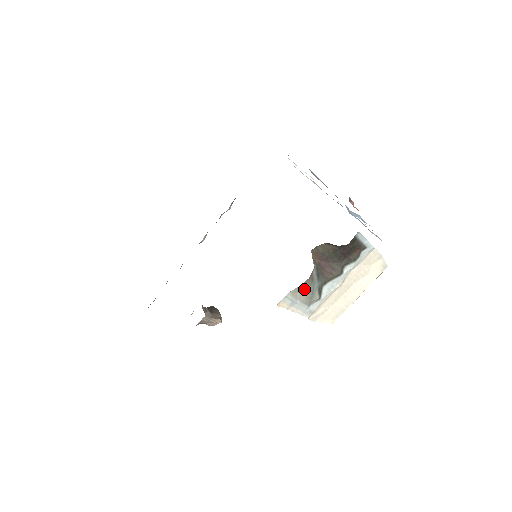
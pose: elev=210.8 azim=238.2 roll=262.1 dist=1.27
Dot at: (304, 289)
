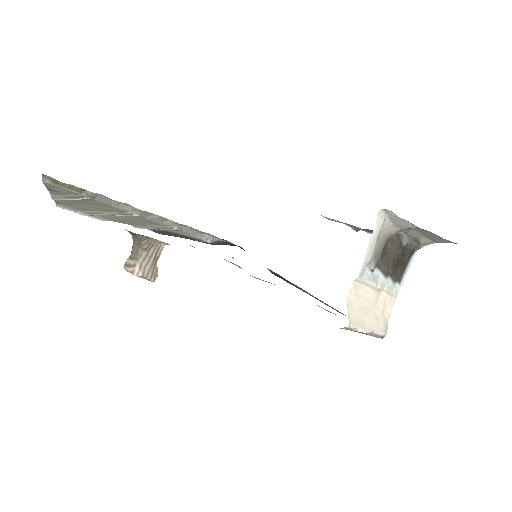
Dot at: (380, 240)
